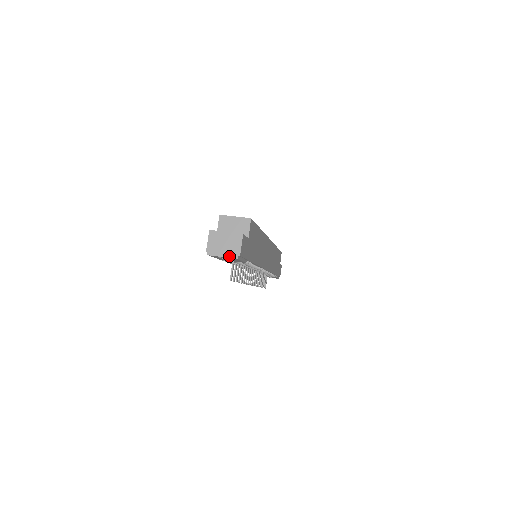
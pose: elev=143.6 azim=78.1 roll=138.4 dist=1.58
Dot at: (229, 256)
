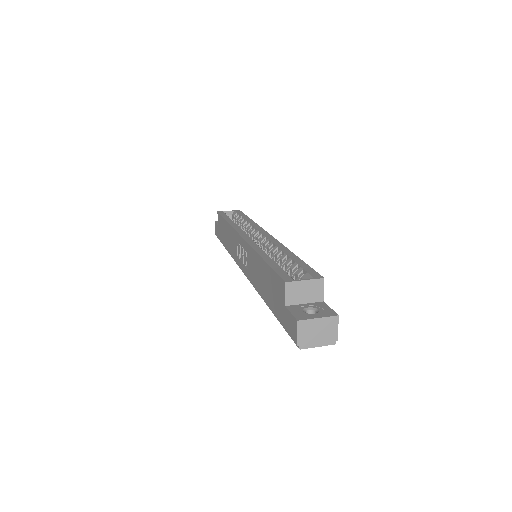
Dot at: (325, 344)
